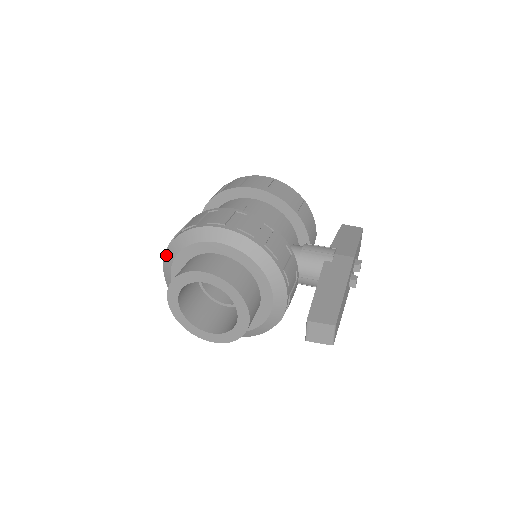
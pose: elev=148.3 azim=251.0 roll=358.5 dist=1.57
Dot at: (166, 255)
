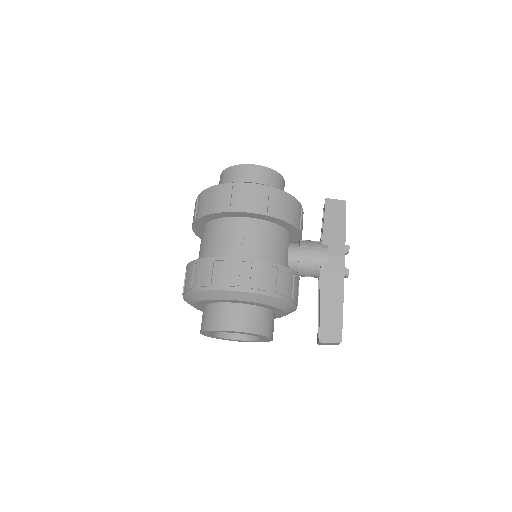
Dot at: (185, 297)
